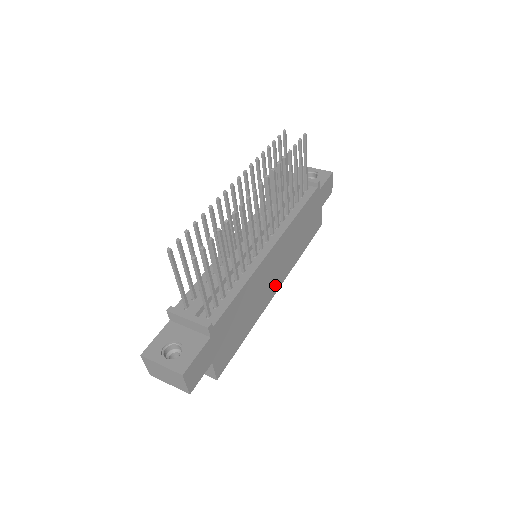
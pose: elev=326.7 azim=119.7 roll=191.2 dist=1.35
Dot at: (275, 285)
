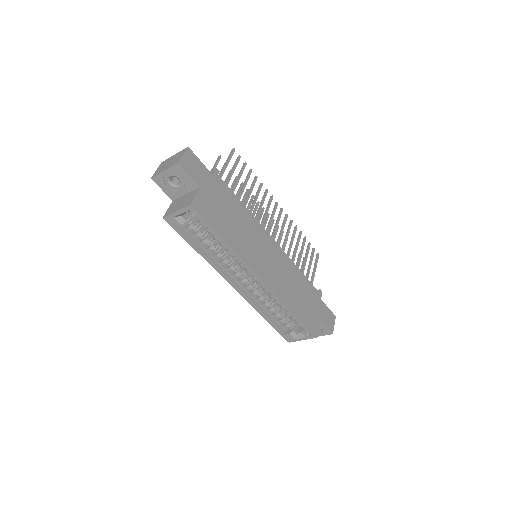
Dot at: (262, 270)
